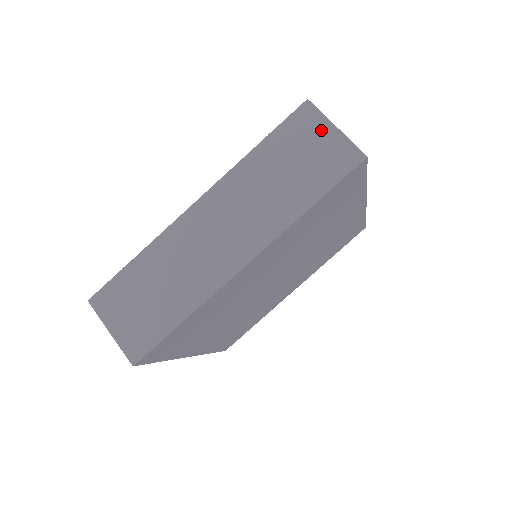
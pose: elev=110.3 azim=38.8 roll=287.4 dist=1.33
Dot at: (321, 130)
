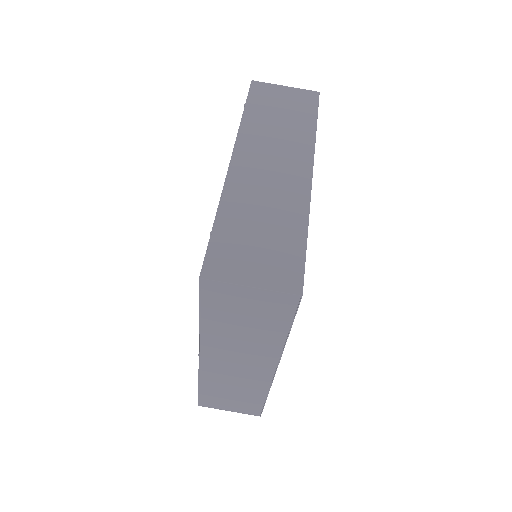
Dot at: (278, 90)
